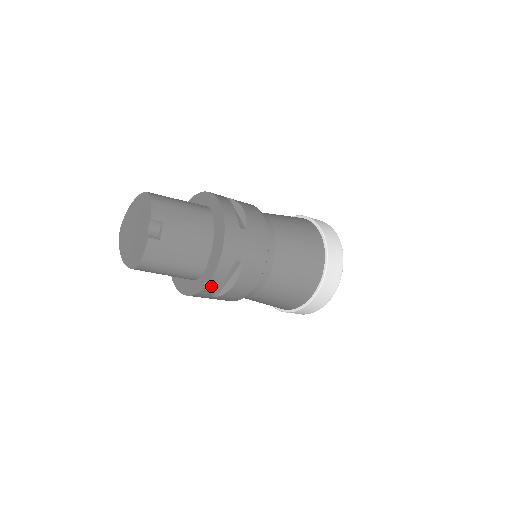
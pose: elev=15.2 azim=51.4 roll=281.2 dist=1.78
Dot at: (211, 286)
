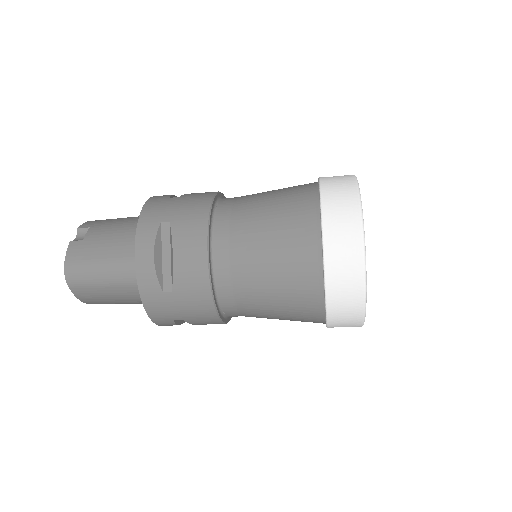
Dot at: (143, 266)
